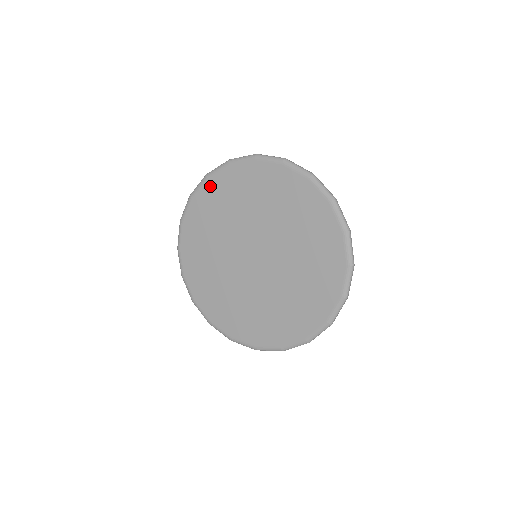
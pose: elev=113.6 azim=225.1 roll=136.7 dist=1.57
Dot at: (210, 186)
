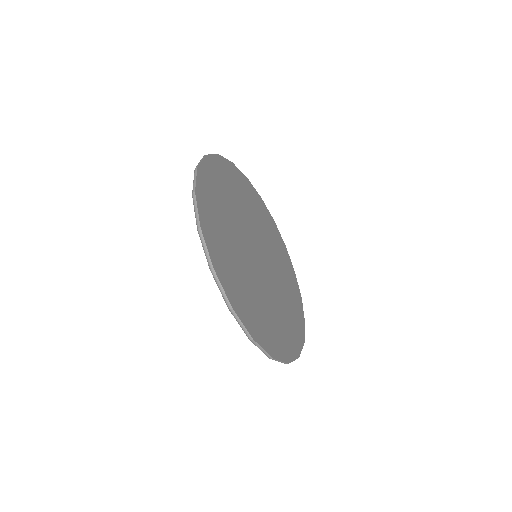
Dot at: occluded
